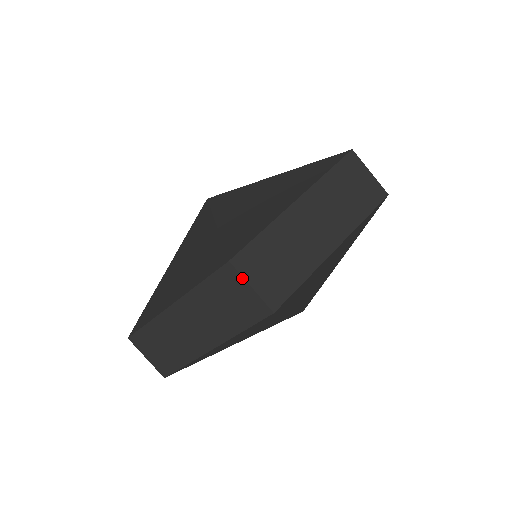
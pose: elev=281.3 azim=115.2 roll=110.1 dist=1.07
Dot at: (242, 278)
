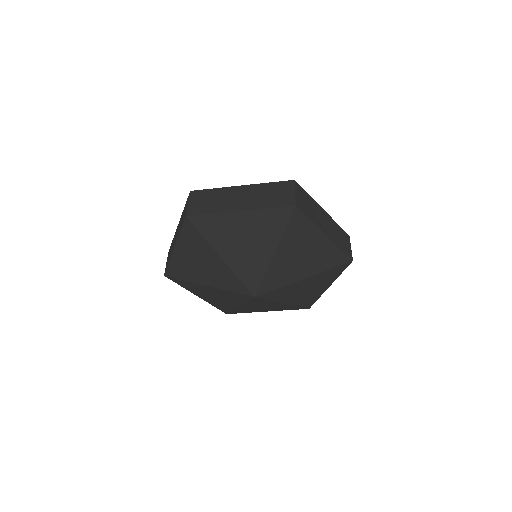
Dot at: (189, 199)
